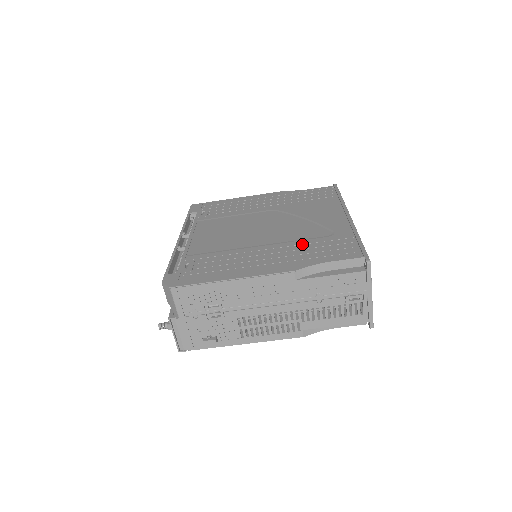
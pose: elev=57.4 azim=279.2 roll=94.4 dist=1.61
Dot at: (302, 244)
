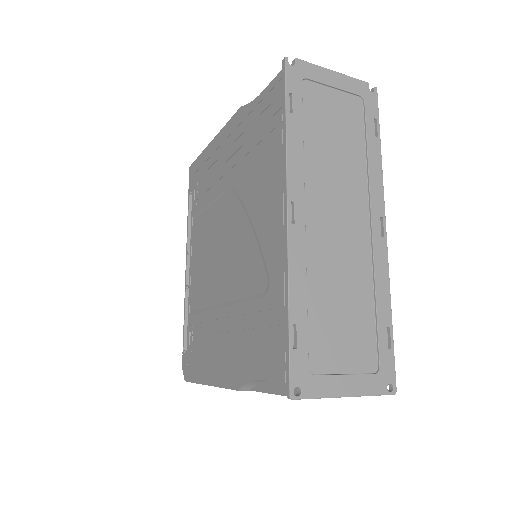
Dot at: (245, 314)
